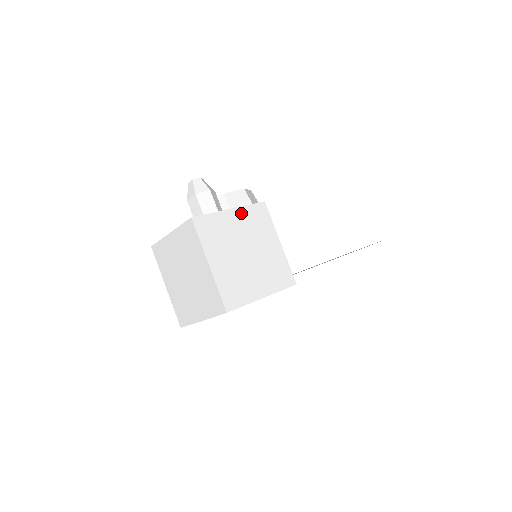
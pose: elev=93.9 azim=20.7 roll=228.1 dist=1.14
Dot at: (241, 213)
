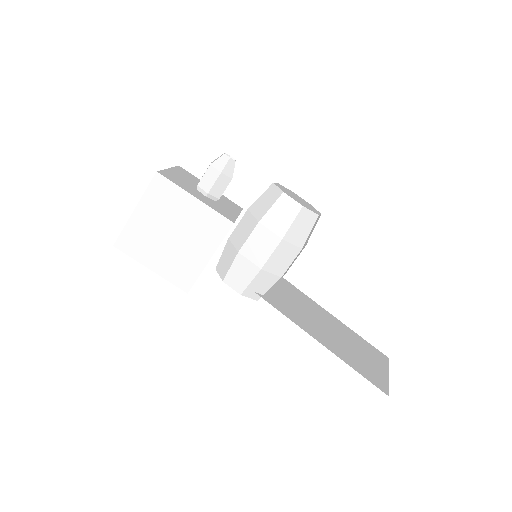
Dot at: (201, 209)
